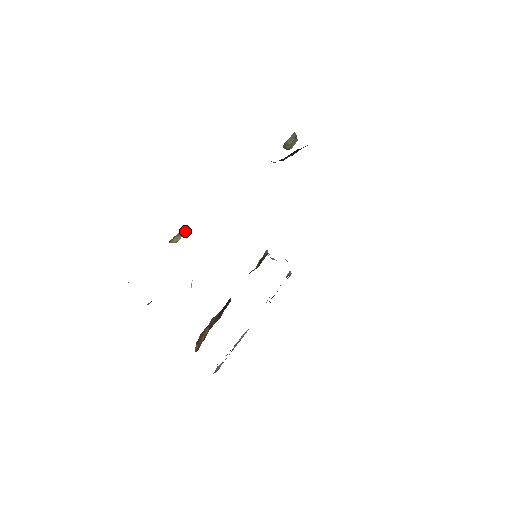
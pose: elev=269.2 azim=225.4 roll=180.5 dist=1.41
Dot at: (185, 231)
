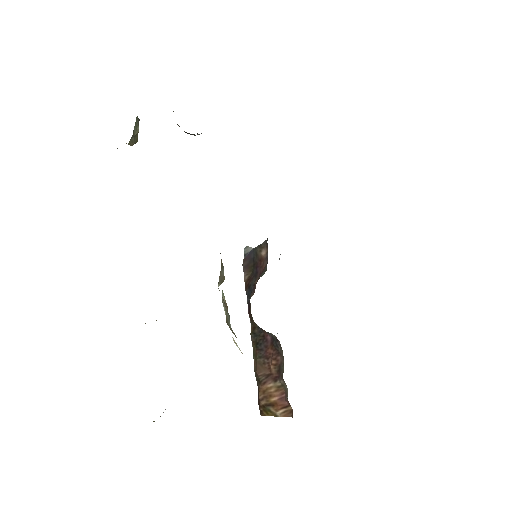
Dot at: occluded
